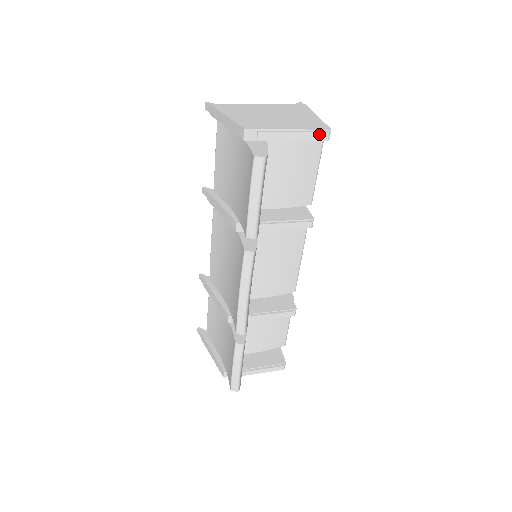
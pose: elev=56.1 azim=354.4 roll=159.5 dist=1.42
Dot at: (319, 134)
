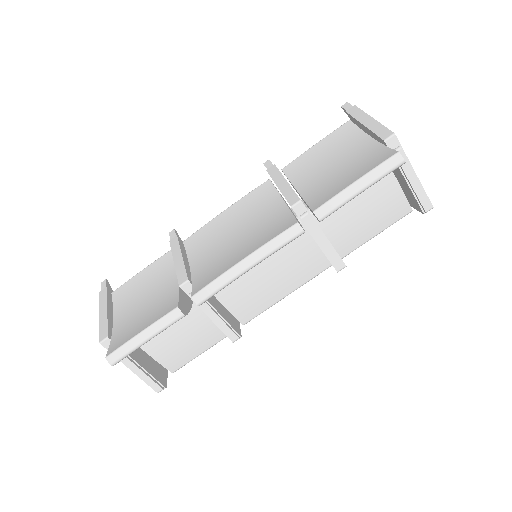
Dot at: (427, 200)
